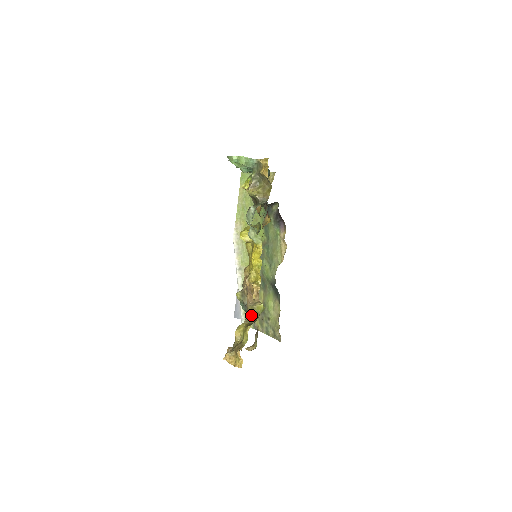
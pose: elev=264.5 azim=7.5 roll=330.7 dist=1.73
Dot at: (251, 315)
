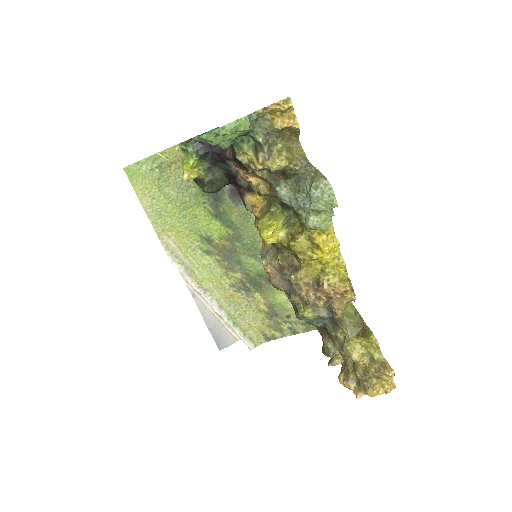
Dot at: (349, 323)
